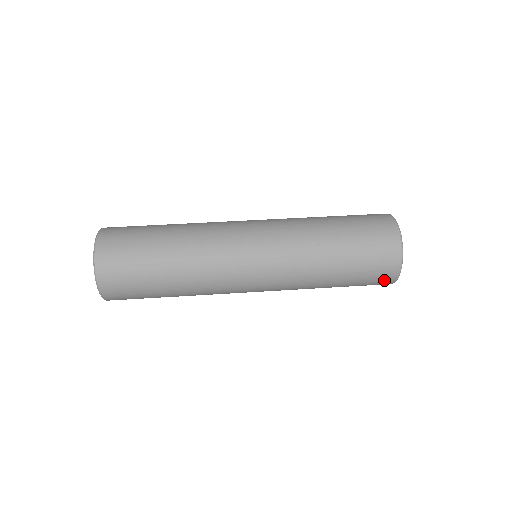
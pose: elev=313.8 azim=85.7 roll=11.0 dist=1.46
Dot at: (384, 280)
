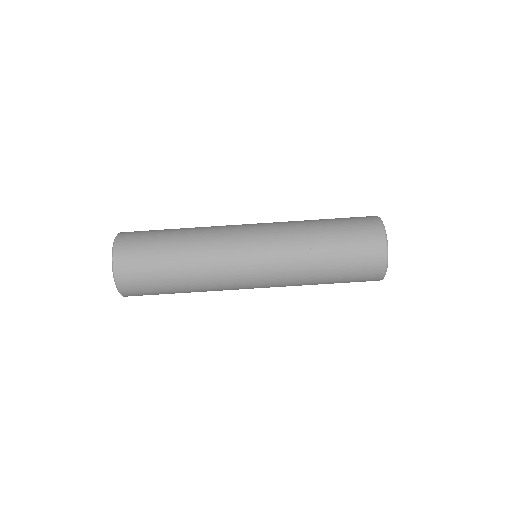
Dot at: (373, 276)
